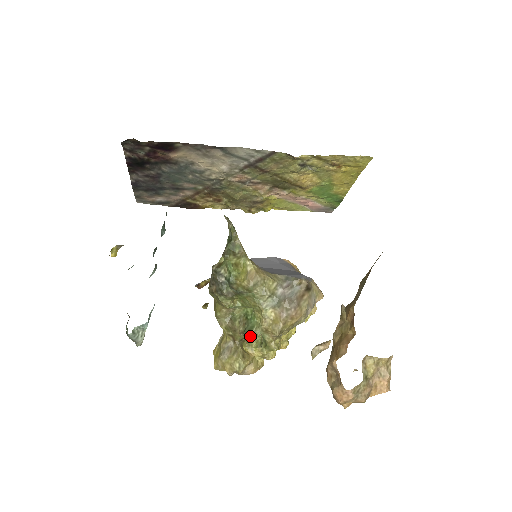
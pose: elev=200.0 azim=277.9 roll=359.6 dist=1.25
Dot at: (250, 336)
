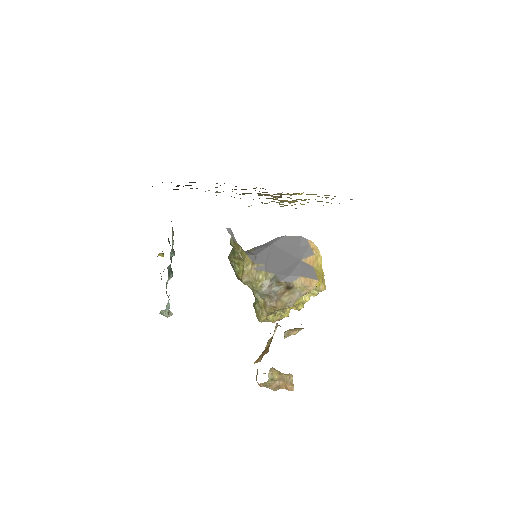
Dot at: (254, 308)
